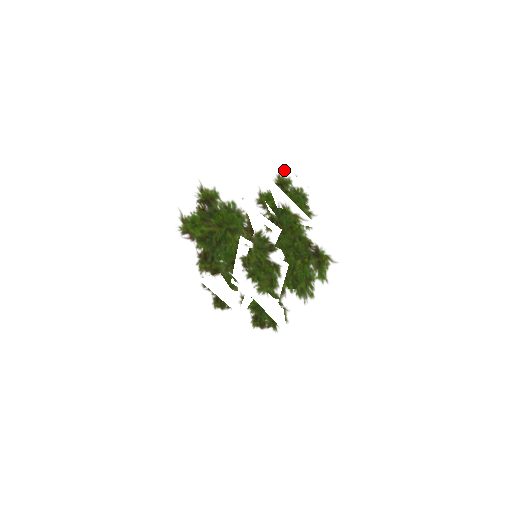
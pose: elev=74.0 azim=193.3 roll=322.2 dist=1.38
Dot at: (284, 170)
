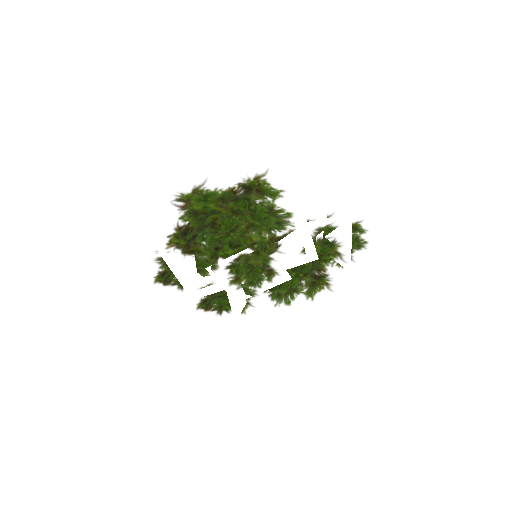
Dot at: (370, 224)
